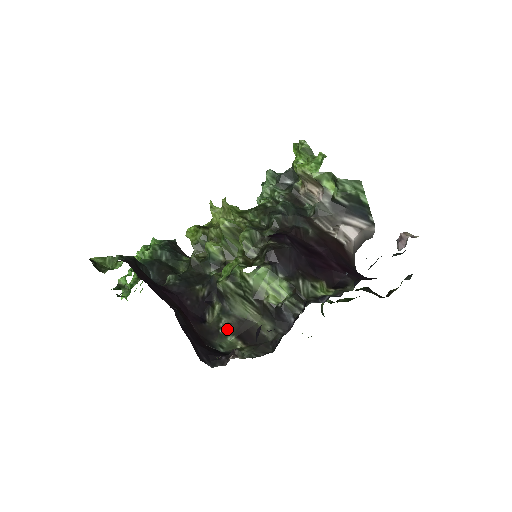
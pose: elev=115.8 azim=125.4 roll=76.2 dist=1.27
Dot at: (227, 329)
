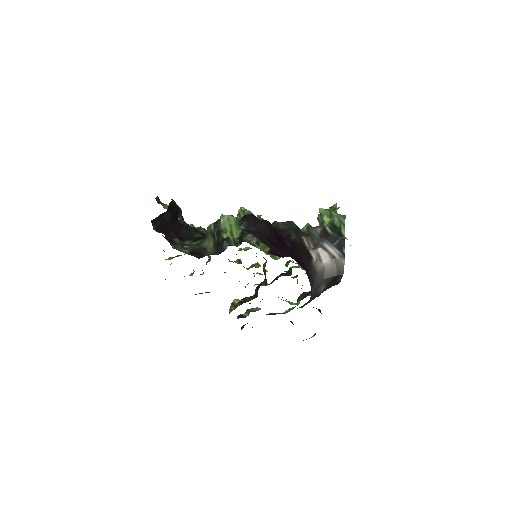
Dot at: (190, 248)
